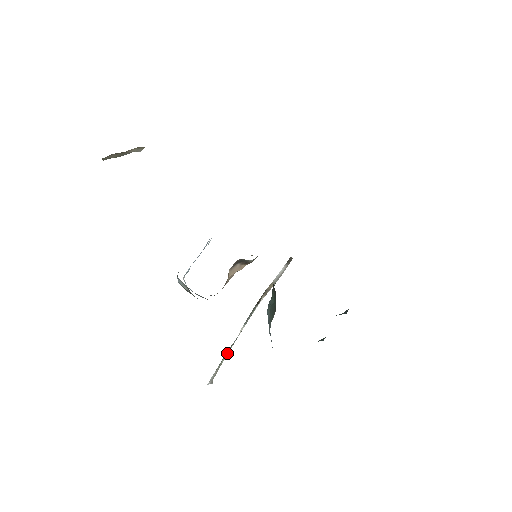
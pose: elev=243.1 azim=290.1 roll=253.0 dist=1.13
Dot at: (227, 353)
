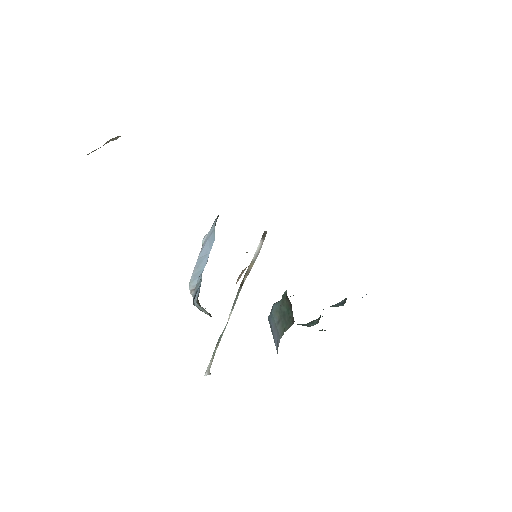
Dot at: (219, 342)
